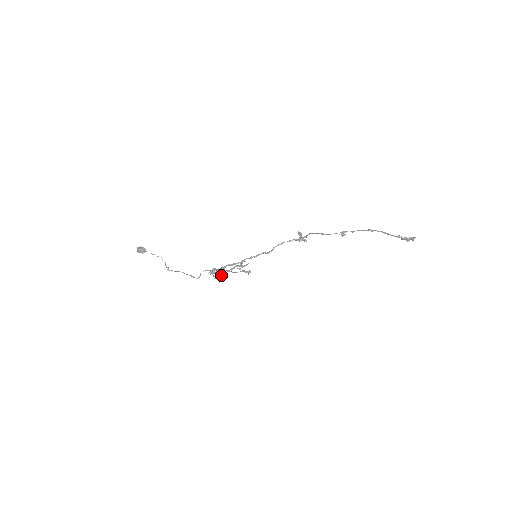
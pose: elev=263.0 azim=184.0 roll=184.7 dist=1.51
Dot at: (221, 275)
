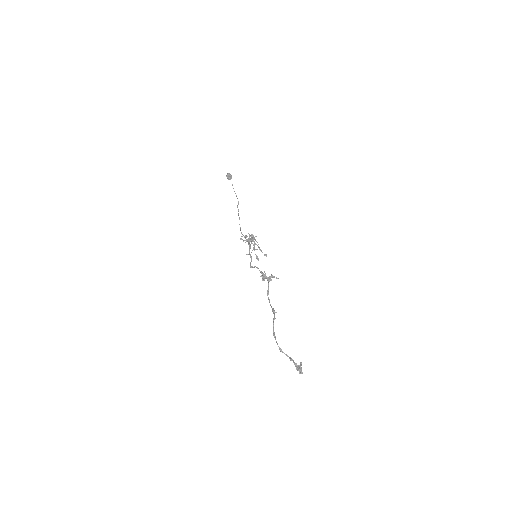
Dot at: (251, 243)
